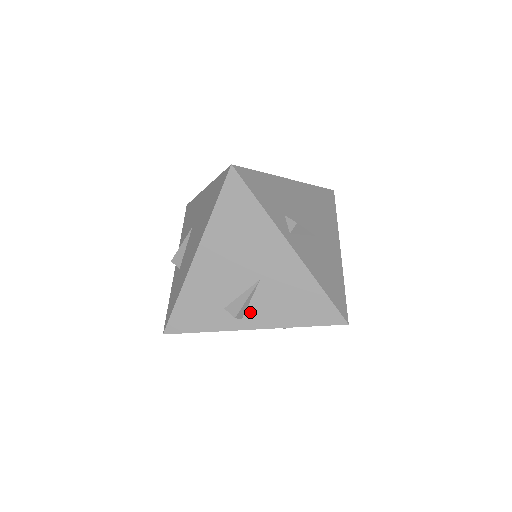
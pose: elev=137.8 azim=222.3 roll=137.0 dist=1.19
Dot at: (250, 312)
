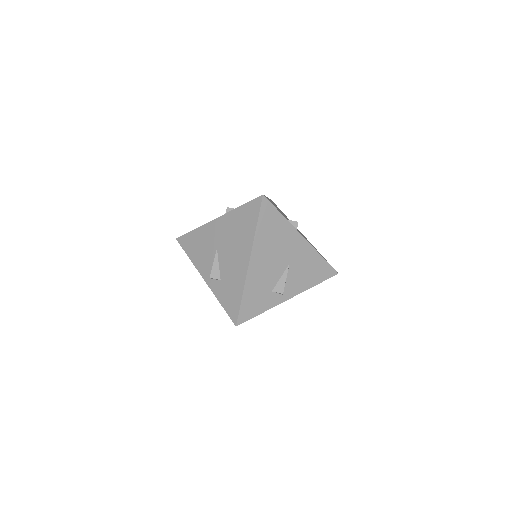
Dot at: (287, 288)
